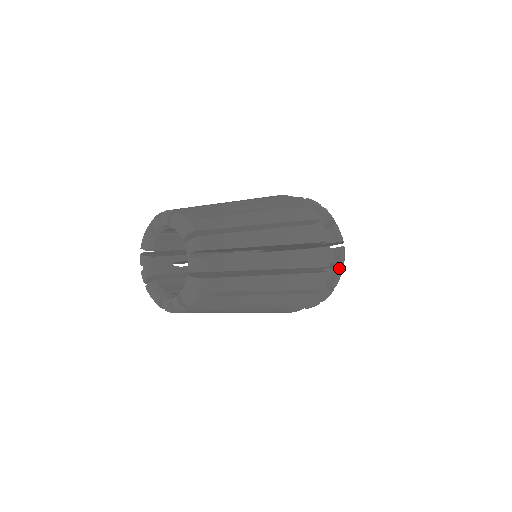
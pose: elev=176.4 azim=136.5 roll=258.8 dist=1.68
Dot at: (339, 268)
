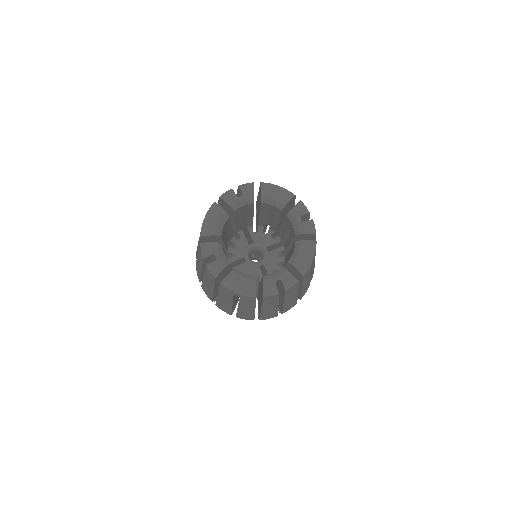
Dot at: occluded
